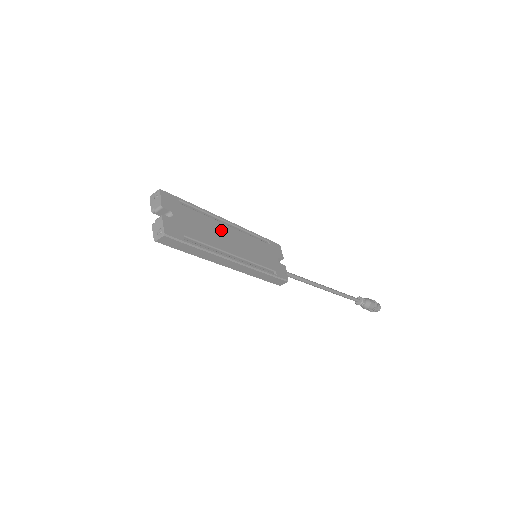
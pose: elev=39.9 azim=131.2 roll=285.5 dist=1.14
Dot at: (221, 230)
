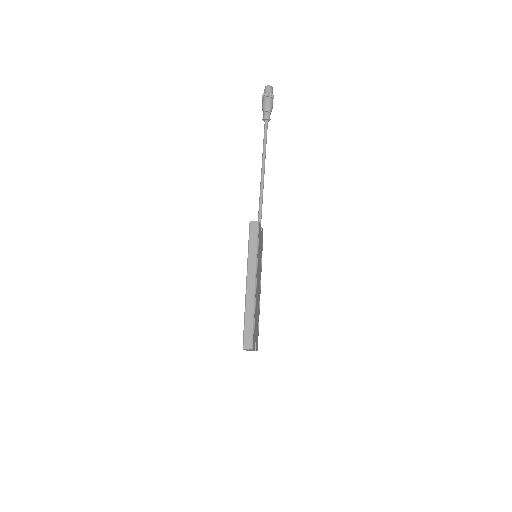
Dot at: (257, 296)
